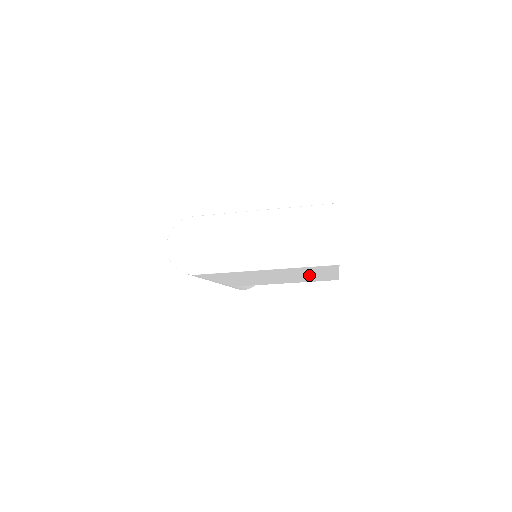
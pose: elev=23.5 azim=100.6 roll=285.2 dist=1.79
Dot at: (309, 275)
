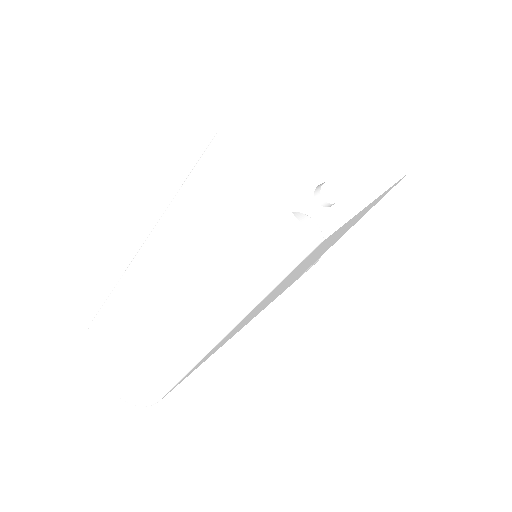
Dot at: occluded
